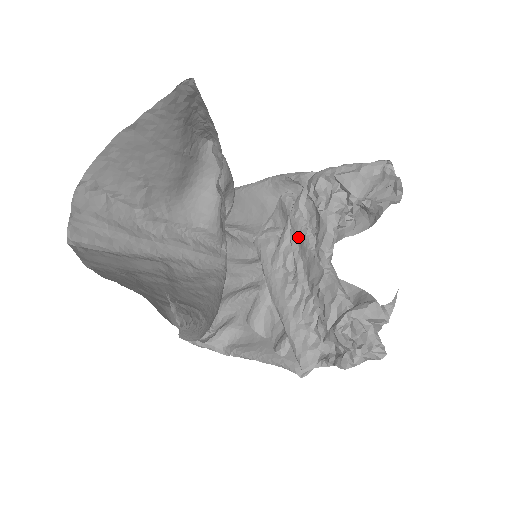
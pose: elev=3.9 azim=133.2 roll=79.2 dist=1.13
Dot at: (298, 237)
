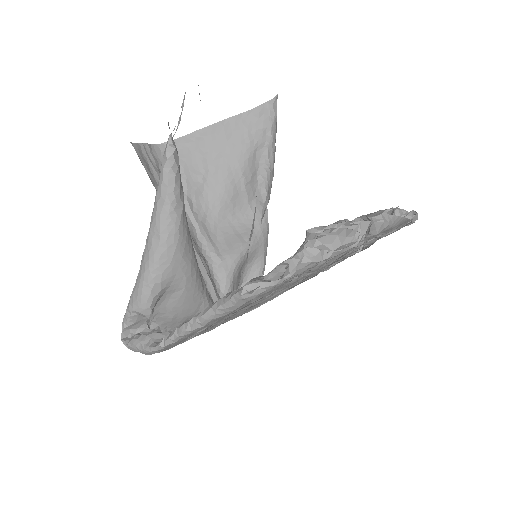
Dot at: occluded
